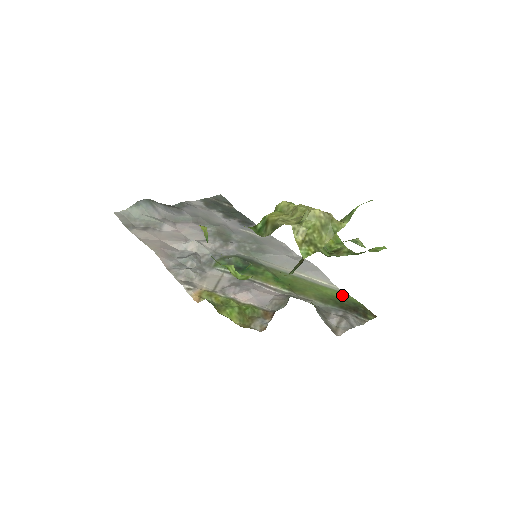
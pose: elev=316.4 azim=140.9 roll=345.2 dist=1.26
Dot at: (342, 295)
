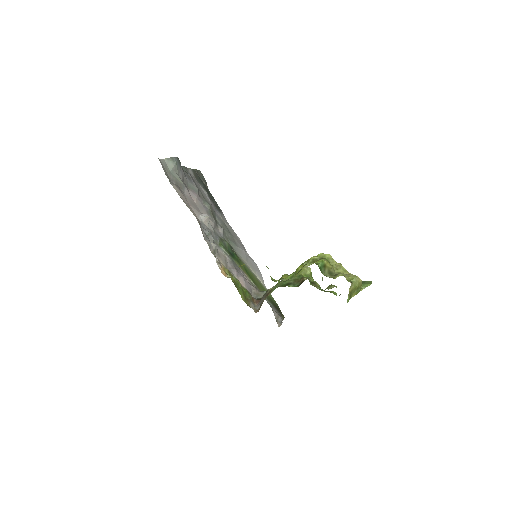
Dot at: (271, 296)
